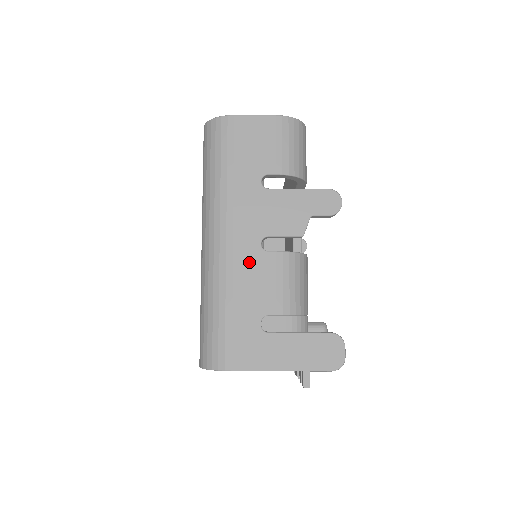
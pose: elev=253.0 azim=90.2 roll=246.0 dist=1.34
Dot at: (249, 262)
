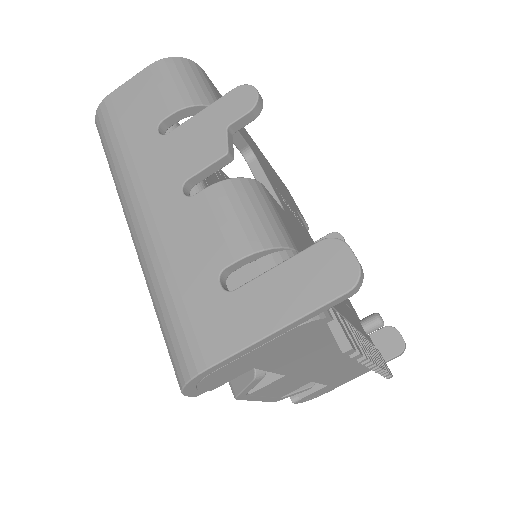
Dot at: (177, 220)
